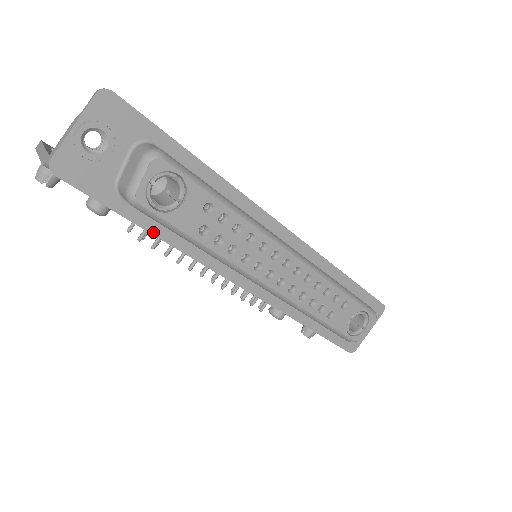
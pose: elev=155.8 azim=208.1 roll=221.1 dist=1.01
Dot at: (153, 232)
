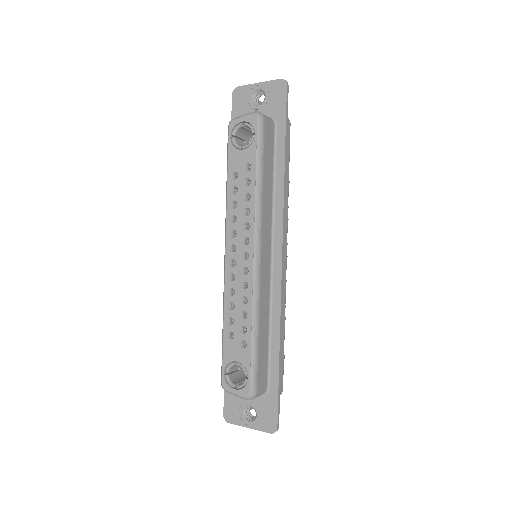
Dot at: occluded
